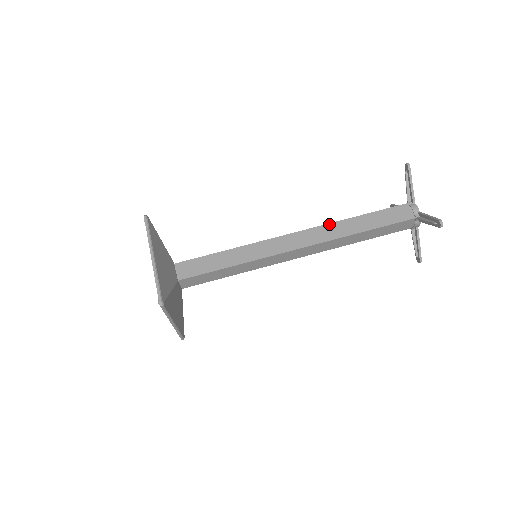
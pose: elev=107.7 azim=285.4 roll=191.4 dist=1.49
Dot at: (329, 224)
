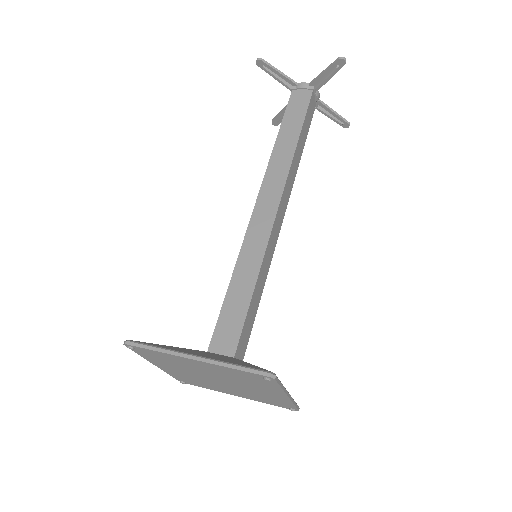
Dot at: (269, 164)
